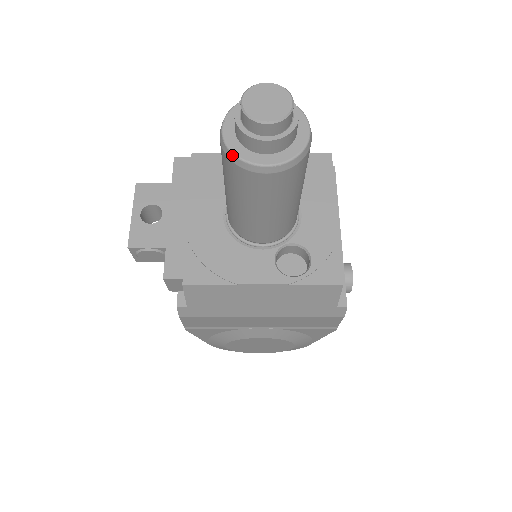
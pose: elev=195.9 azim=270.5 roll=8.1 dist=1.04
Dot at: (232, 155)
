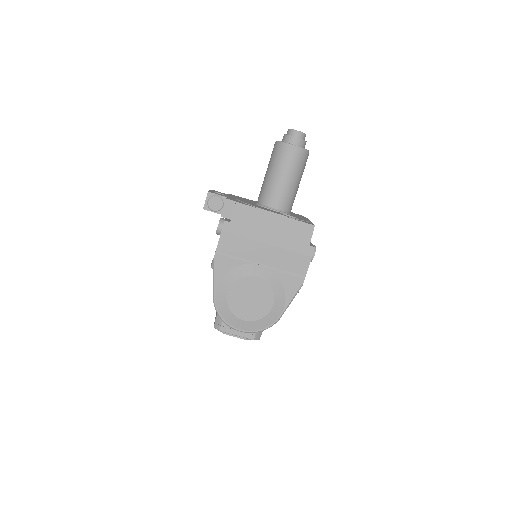
Dot at: (281, 142)
